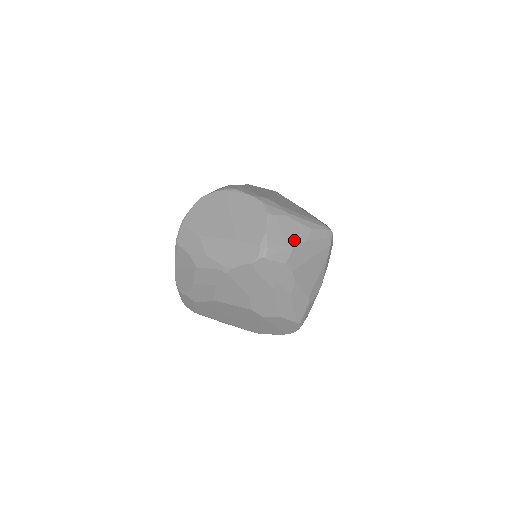
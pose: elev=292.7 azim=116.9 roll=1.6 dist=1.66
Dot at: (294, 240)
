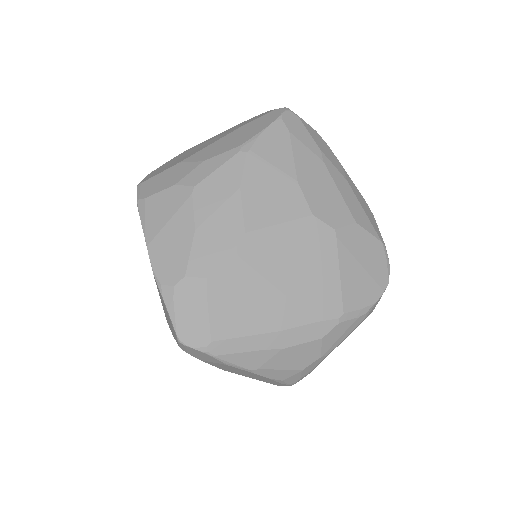
Dot at: occluded
